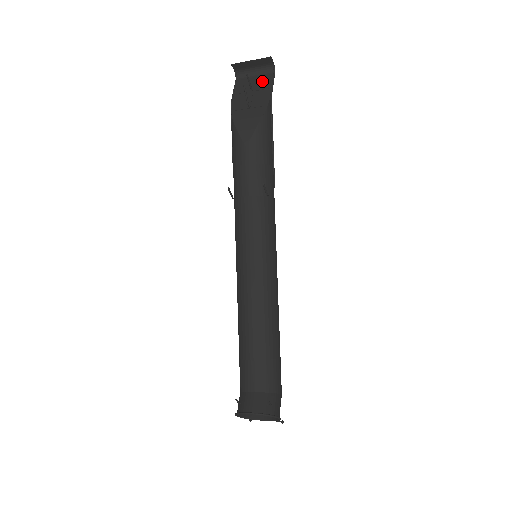
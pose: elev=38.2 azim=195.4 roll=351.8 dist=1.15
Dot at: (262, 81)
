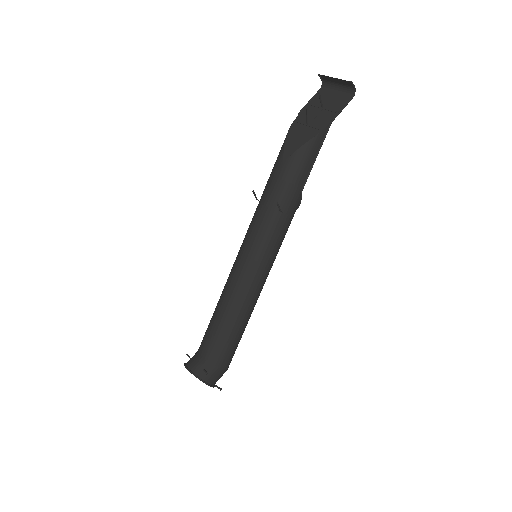
Dot at: (337, 101)
